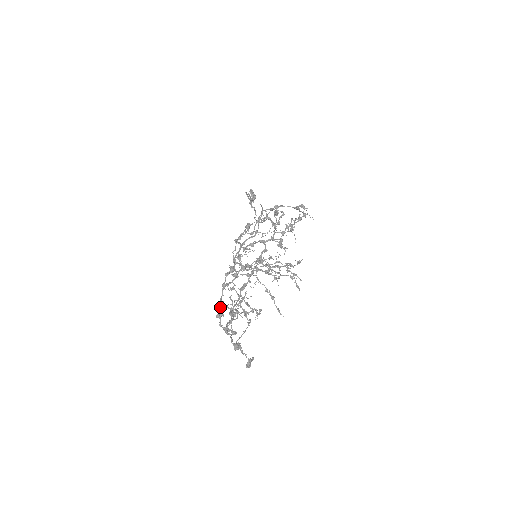
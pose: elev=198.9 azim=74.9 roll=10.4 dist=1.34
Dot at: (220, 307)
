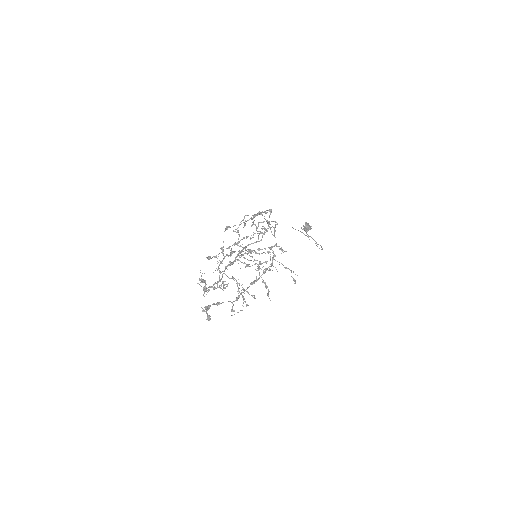
Dot at: (212, 286)
